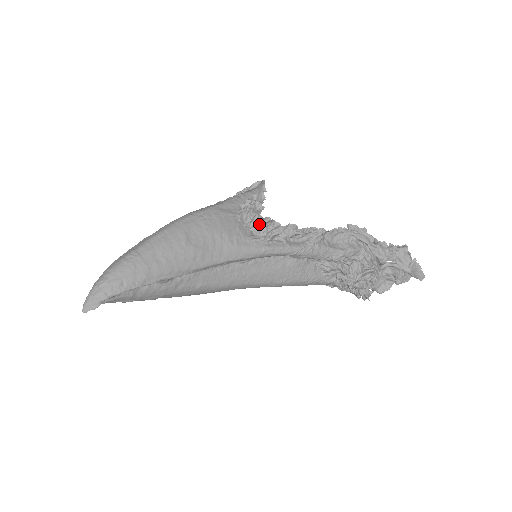
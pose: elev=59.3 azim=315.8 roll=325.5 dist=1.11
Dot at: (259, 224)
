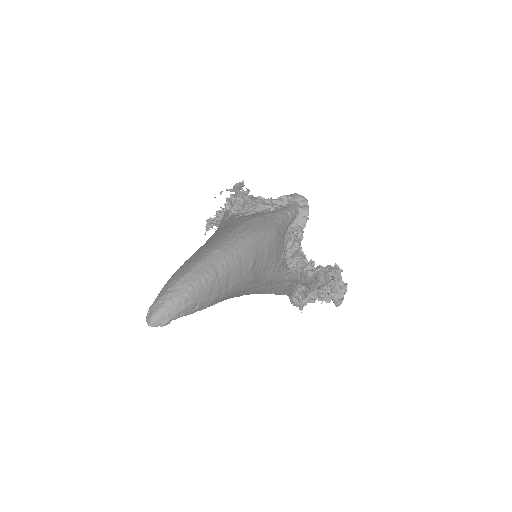
Dot at: (294, 254)
